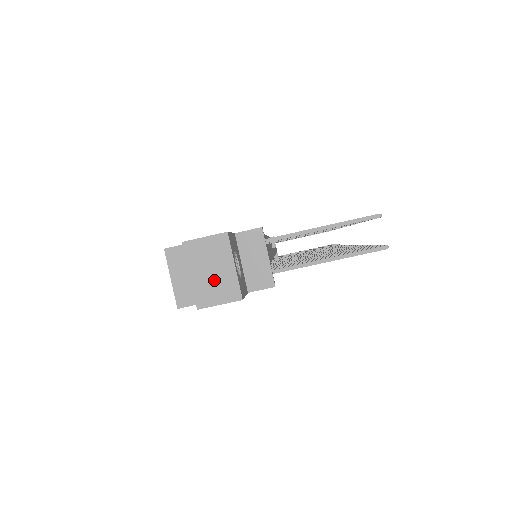
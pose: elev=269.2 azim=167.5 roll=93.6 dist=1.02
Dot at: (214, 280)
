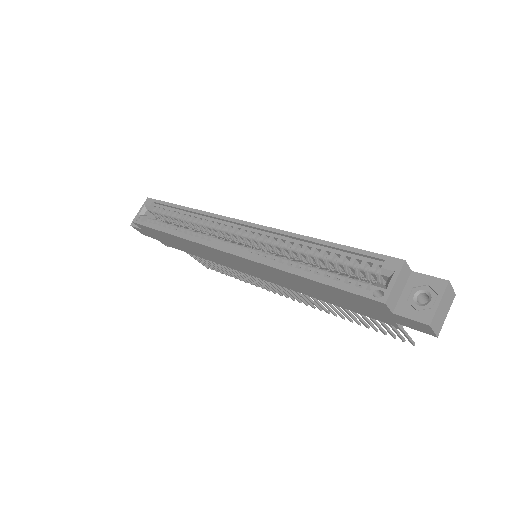
Dot at: (441, 315)
